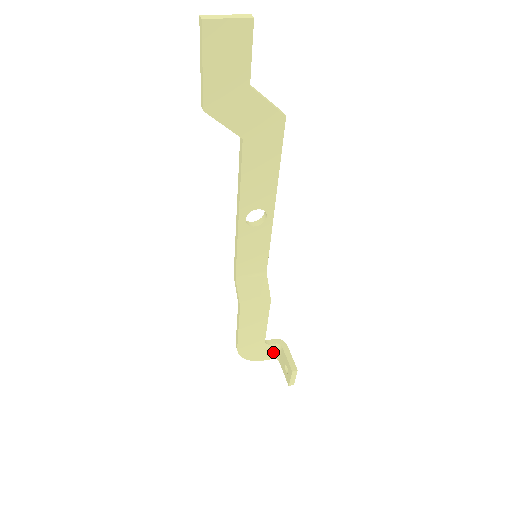
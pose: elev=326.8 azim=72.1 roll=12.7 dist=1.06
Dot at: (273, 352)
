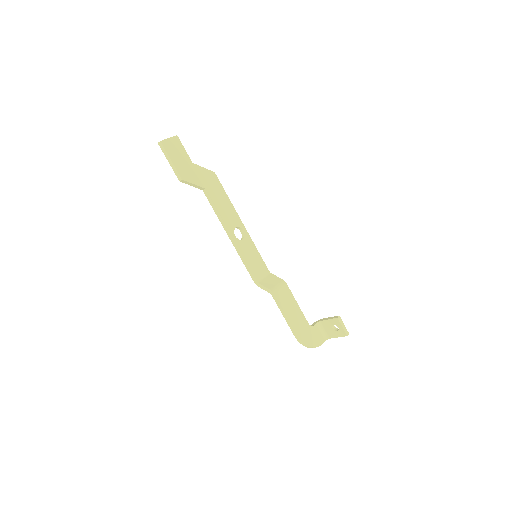
Dot at: (320, 334)
